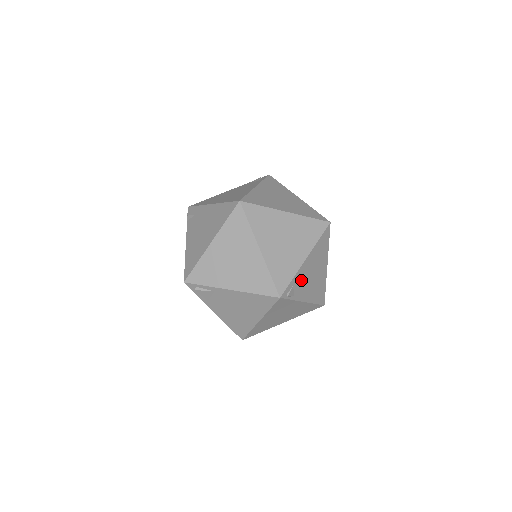
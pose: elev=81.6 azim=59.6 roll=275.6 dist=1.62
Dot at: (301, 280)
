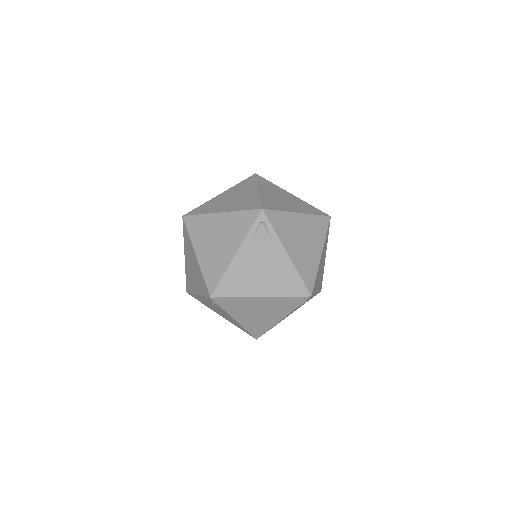
Dot at: occluded
